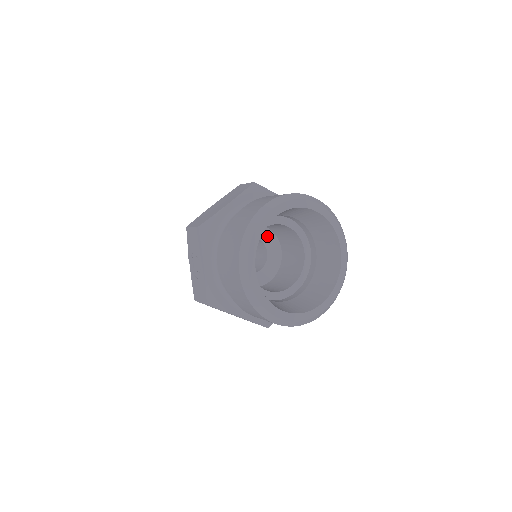
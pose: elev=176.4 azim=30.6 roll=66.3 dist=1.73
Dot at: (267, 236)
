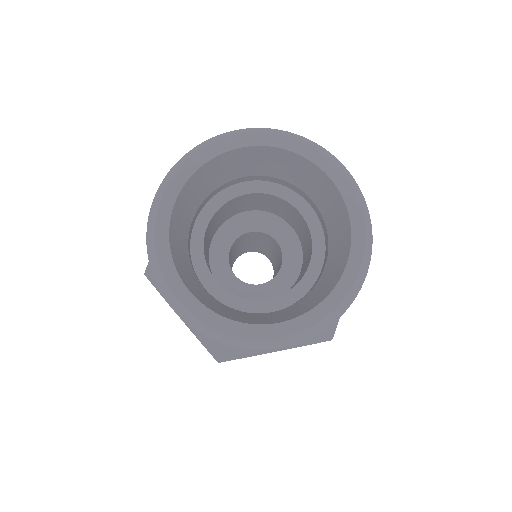
Dot at: (258, 221)
